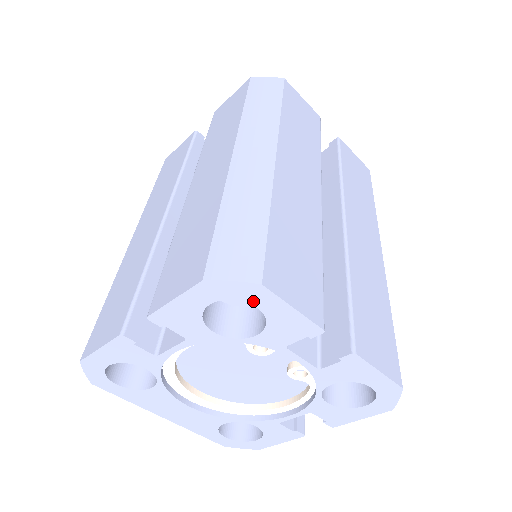
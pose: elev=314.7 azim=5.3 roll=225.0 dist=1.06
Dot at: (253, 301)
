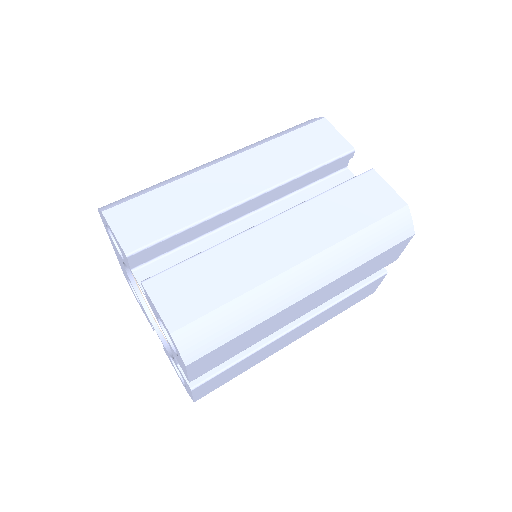
Dot at: (179, 355)
